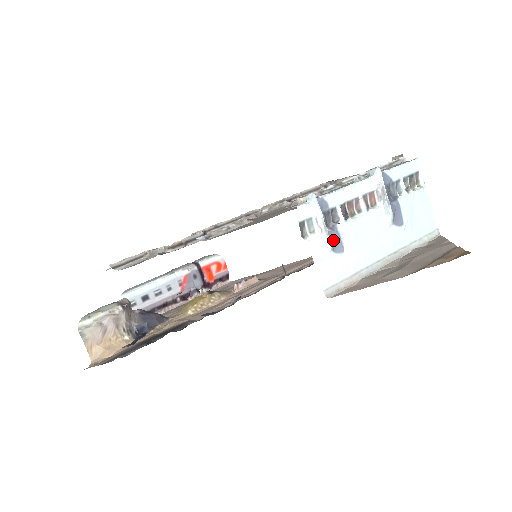
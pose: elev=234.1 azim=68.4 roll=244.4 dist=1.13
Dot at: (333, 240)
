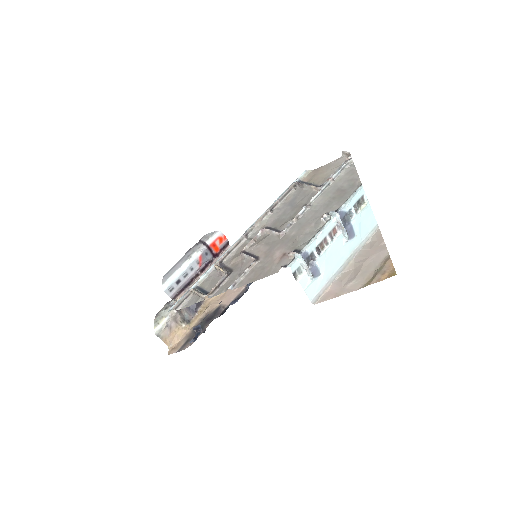
Dot at: (313, 272)
